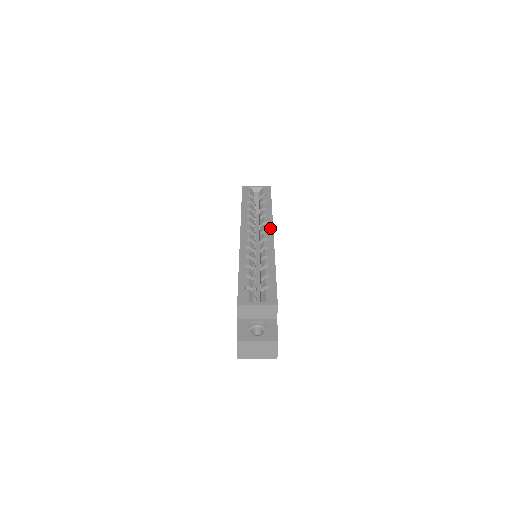
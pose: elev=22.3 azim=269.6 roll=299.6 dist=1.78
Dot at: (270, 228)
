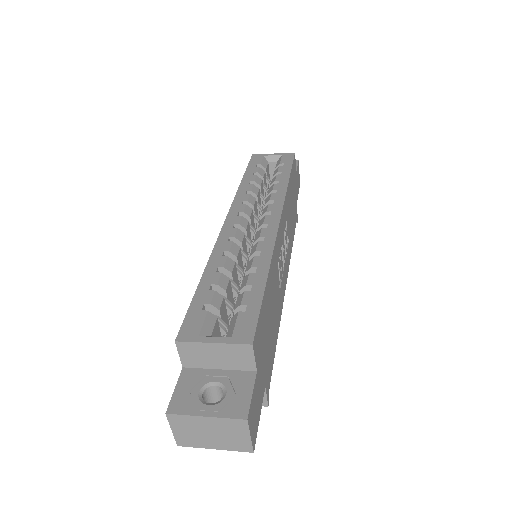
Dot at: (277, 209)
